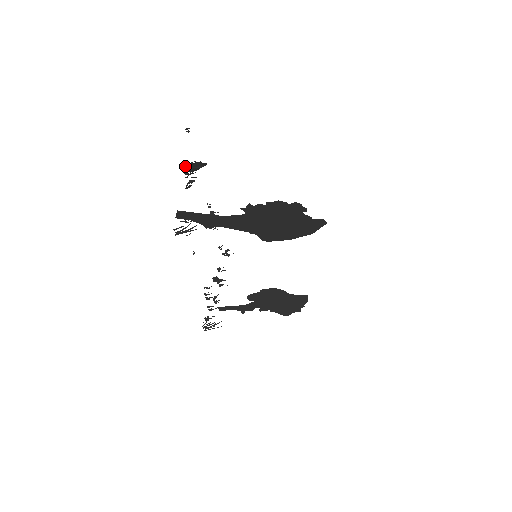
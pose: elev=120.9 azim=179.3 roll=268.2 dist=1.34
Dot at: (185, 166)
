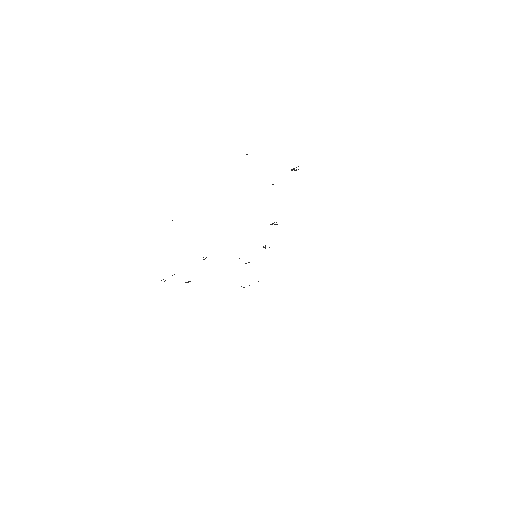
Dot at: occluded
